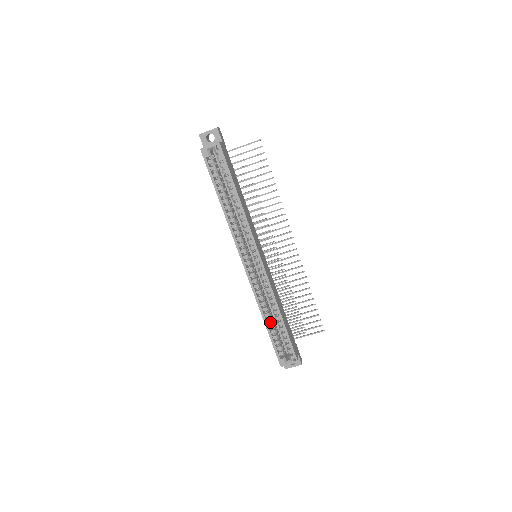
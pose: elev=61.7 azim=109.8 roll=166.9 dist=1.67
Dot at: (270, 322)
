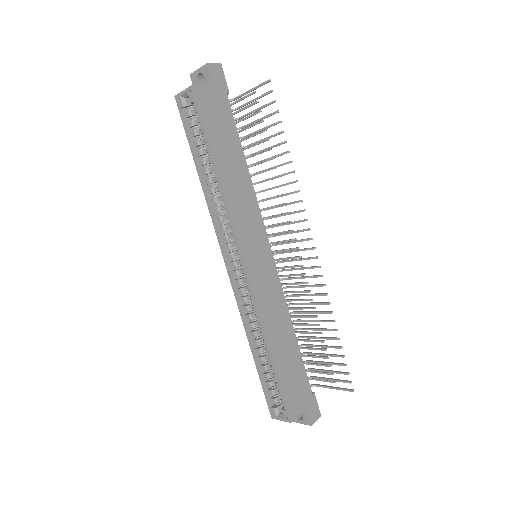
Dot at: (265, 353)
